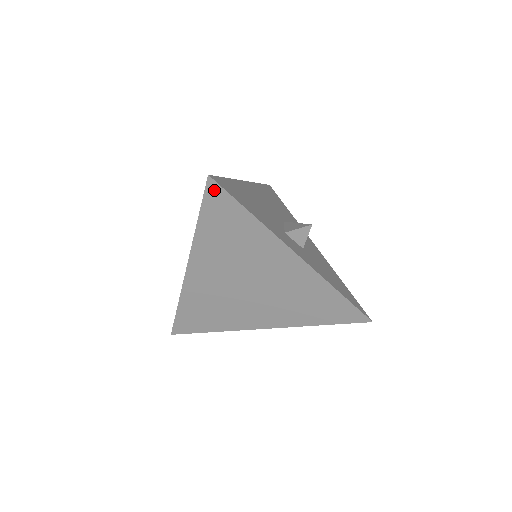
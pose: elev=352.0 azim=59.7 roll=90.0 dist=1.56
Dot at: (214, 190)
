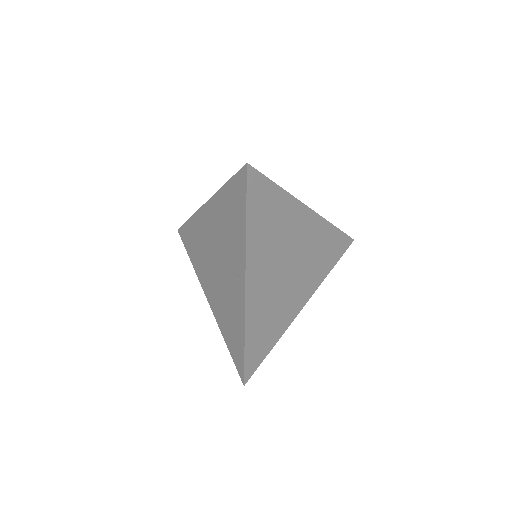
Dot at: (253, 177)
